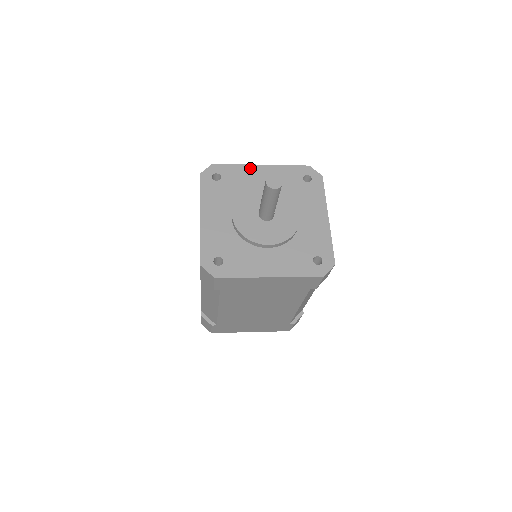
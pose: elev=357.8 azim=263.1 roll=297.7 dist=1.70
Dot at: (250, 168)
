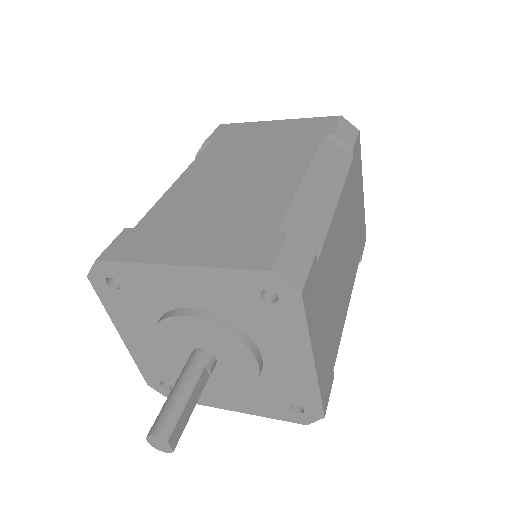
Dot at: (158, 271)
